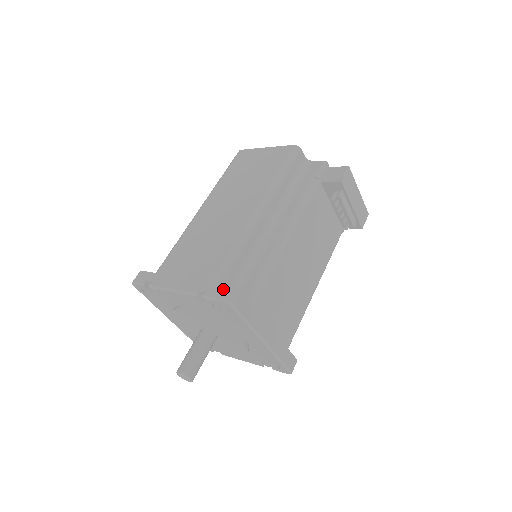
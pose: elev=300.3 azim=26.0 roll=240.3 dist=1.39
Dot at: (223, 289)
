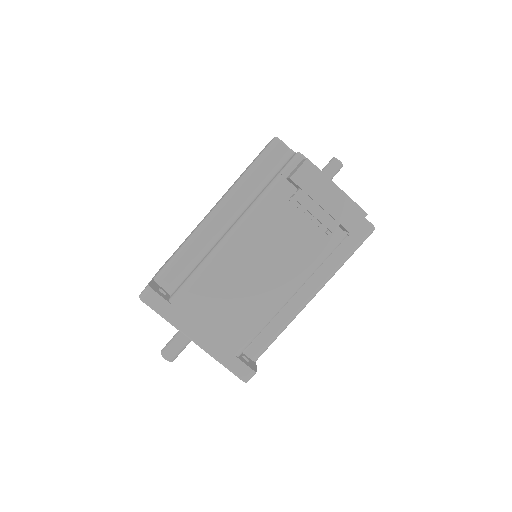
Dot at: (146, 286)
